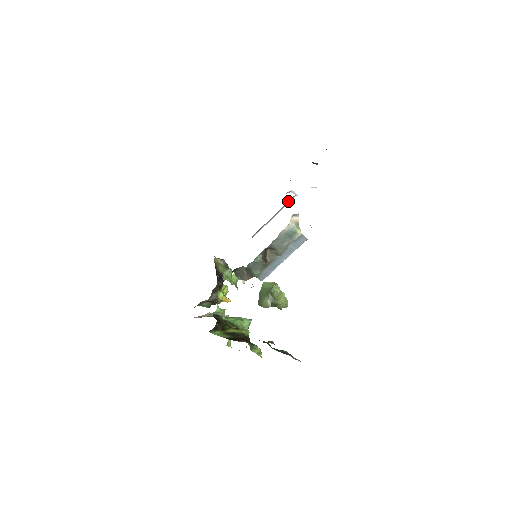
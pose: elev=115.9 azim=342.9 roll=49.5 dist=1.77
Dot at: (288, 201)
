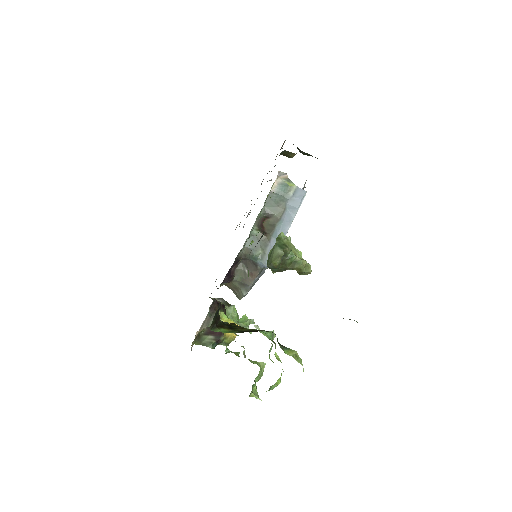
Dot at: occluded
